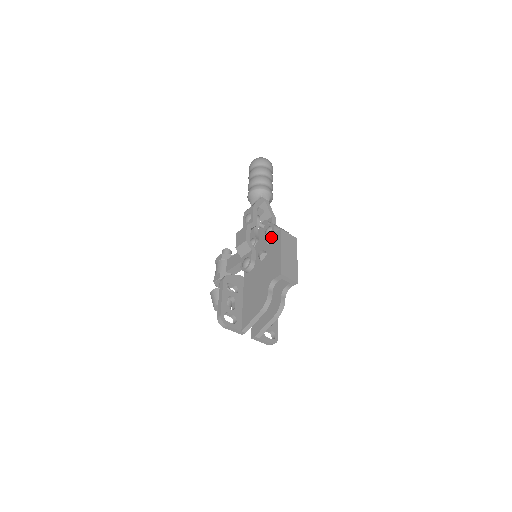
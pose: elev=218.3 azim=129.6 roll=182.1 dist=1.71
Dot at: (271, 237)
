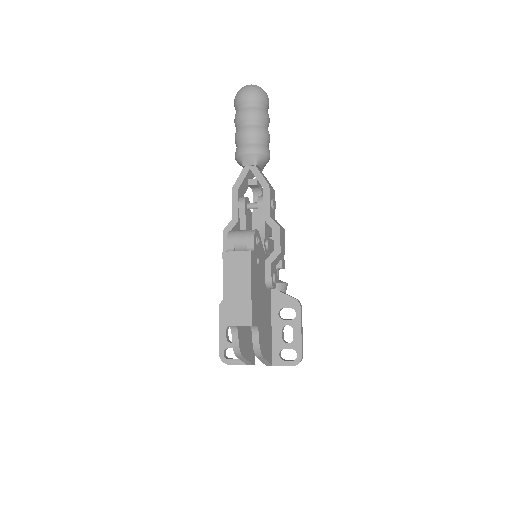
Dot at: occluded
